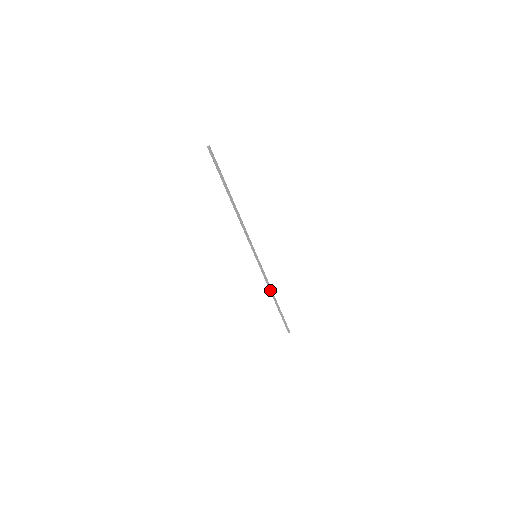
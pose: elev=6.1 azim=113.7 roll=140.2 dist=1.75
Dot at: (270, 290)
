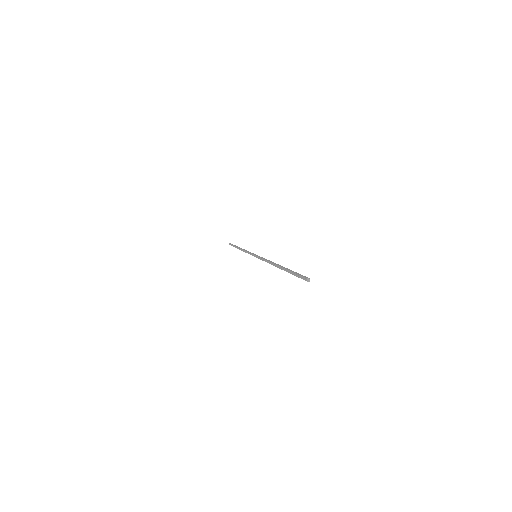
Dot at: (243, 251)
